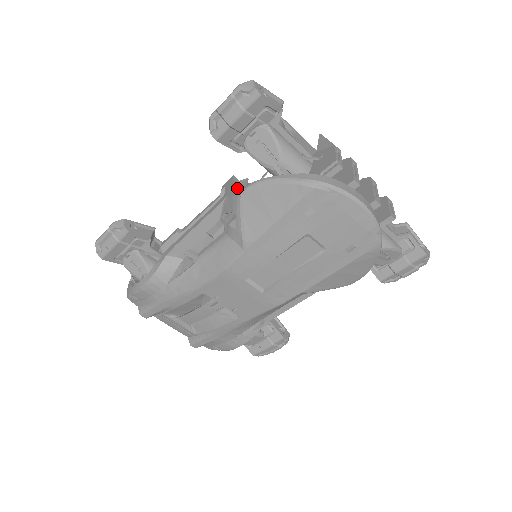
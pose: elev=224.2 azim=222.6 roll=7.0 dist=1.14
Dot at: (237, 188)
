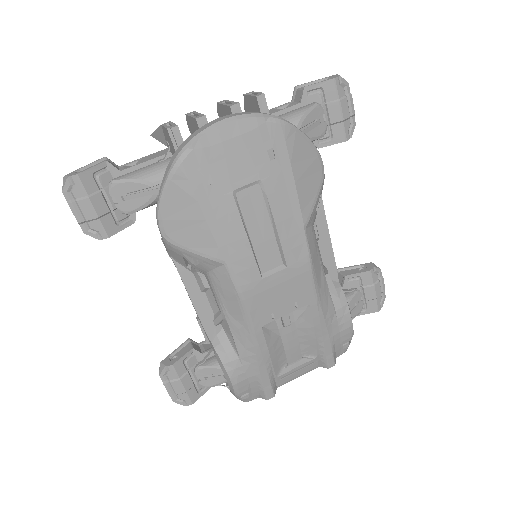
Dot at: occluded
